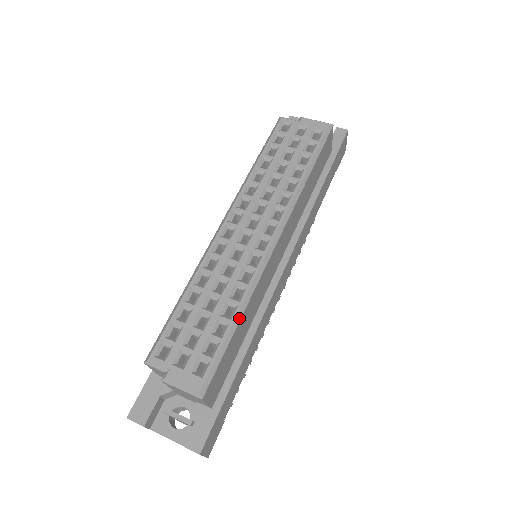
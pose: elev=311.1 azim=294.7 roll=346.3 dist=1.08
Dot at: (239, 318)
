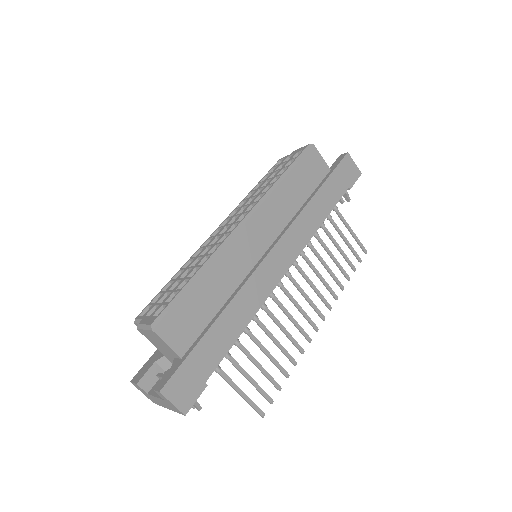
Dot at: (198, 275)
